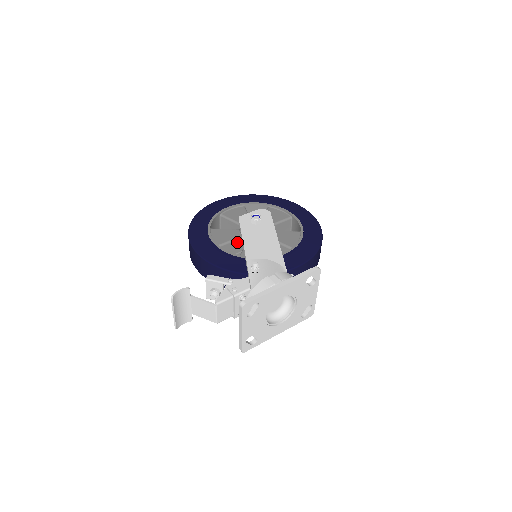
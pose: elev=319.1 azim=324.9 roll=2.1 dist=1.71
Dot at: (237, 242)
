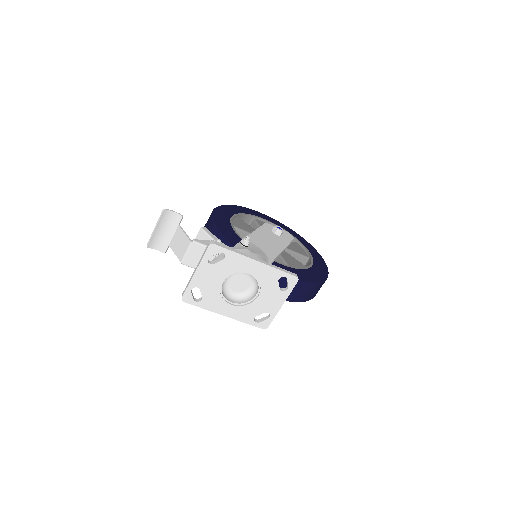
Dot at: occluded
